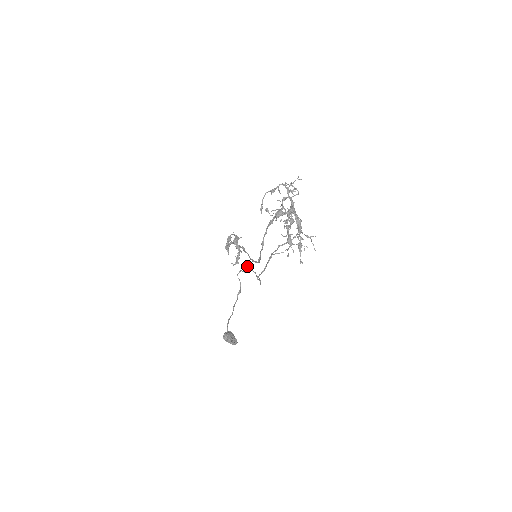
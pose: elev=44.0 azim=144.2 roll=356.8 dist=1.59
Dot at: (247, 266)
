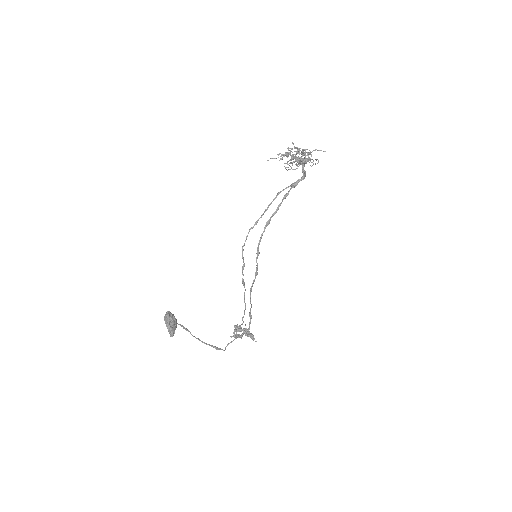
Dot at: (243, 322)
